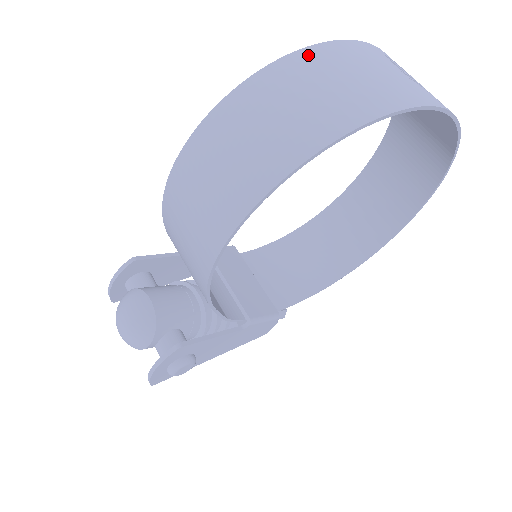
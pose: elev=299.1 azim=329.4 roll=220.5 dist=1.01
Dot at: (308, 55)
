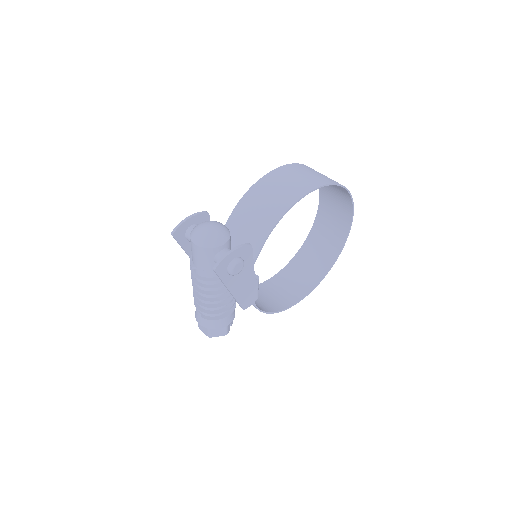
Dot at: occluded
